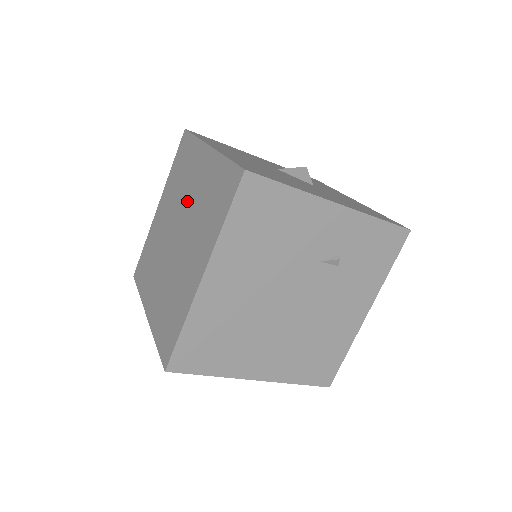
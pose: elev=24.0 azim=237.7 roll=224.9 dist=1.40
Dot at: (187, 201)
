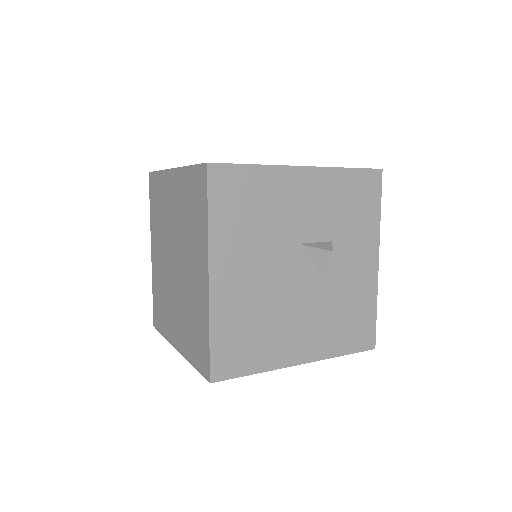
Dot at: (185, 263)
